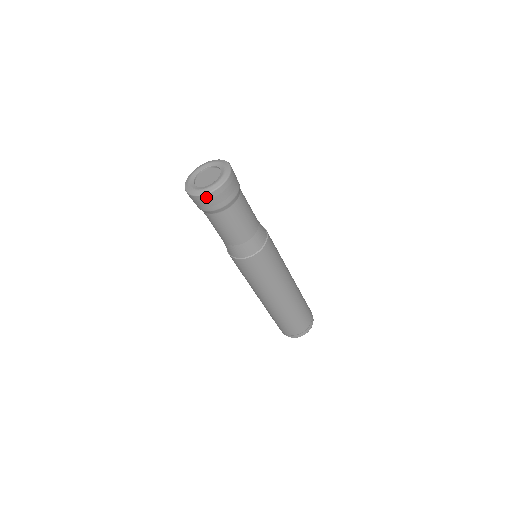
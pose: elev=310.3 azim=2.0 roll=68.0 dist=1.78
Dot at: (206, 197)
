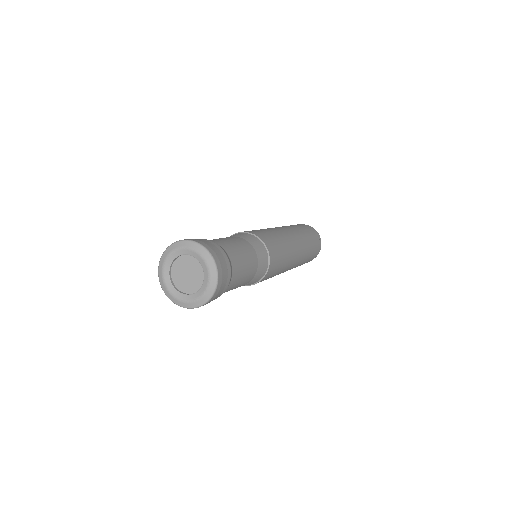
Dot at: (193, 307)
